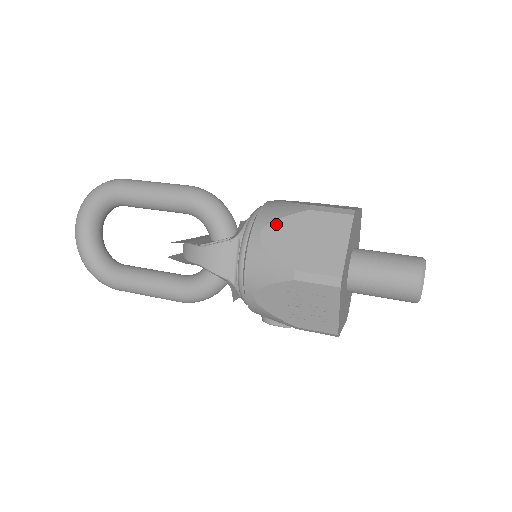
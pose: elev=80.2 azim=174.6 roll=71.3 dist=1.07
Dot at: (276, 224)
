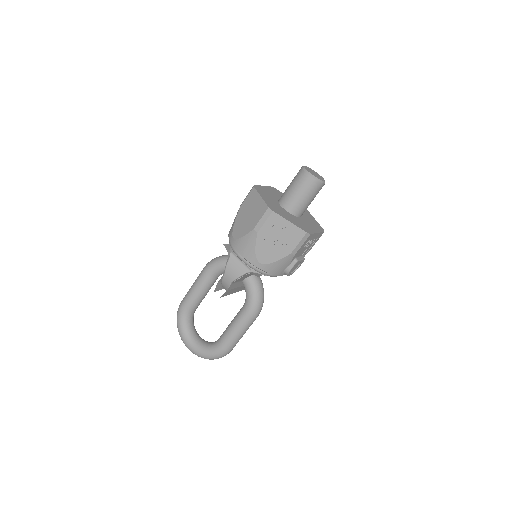
Dot at: (235, 227)
